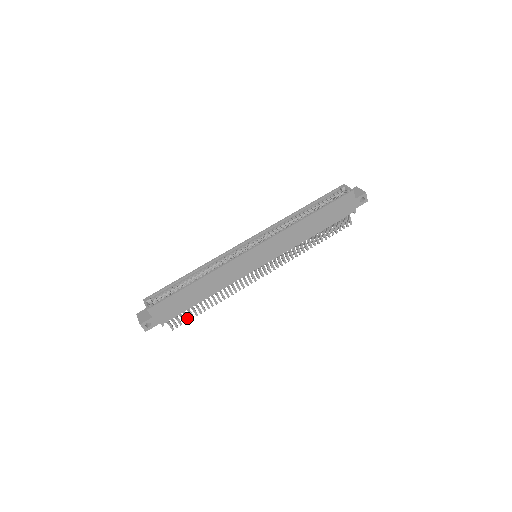
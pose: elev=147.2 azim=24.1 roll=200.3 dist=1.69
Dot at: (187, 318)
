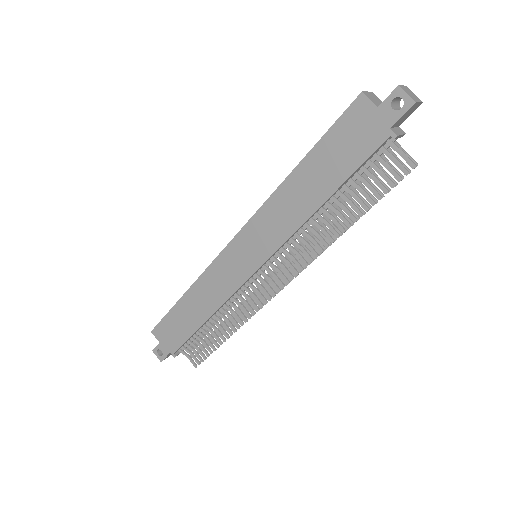
Dot at: (205, 352)
